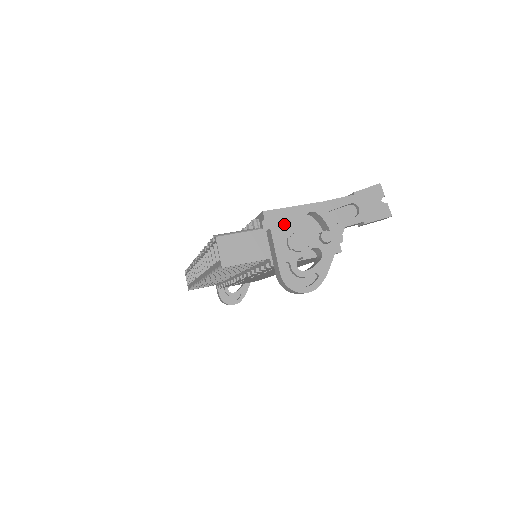
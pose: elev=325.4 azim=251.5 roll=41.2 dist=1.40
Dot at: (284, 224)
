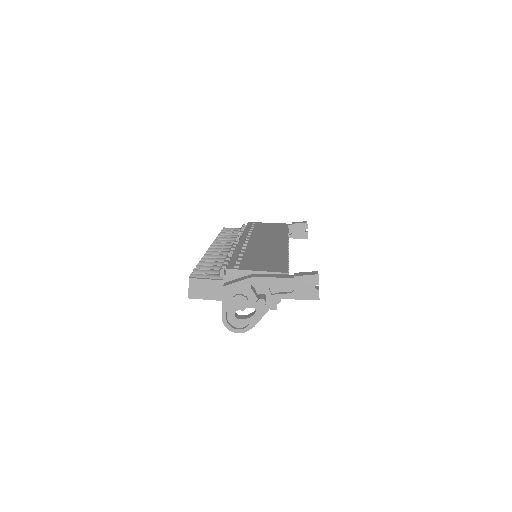
Dot at: (233, 286)
